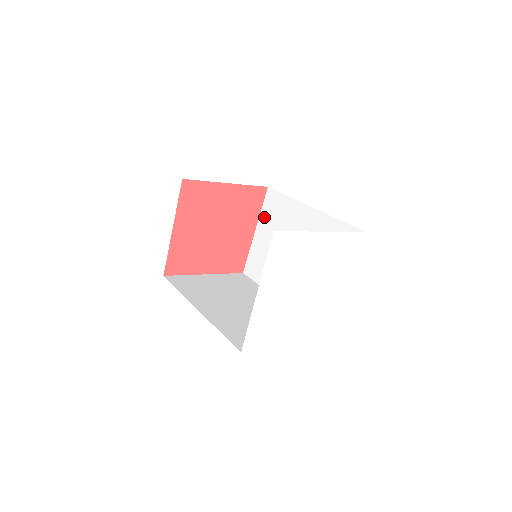
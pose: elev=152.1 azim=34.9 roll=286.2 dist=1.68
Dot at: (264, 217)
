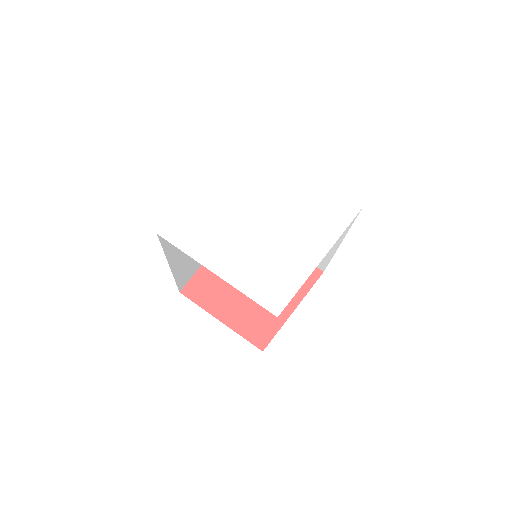
Dot at: occluded
